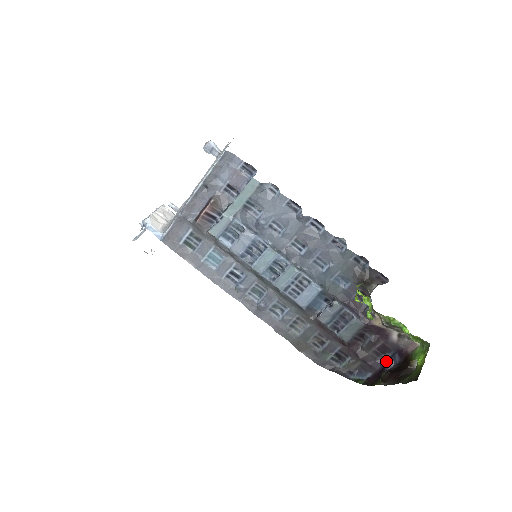
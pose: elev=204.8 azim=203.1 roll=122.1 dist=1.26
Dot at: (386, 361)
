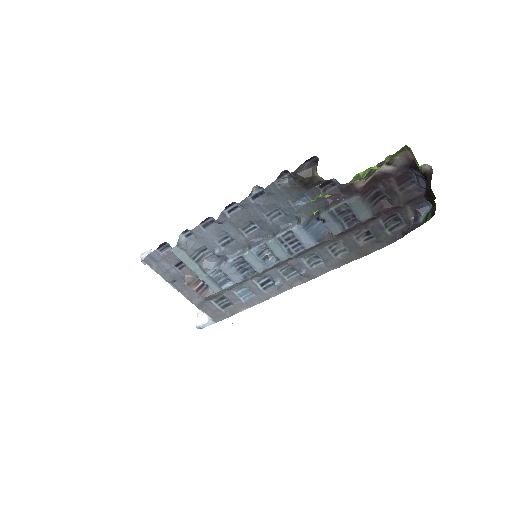
Dot at: (417, 183)
